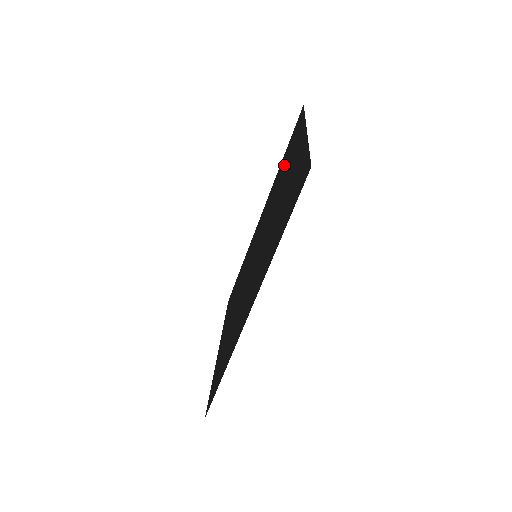
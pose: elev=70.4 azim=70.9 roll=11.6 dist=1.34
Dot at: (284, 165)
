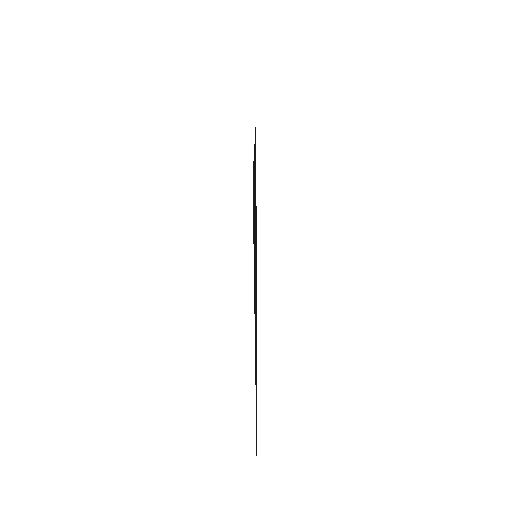
Dot at: occluded
